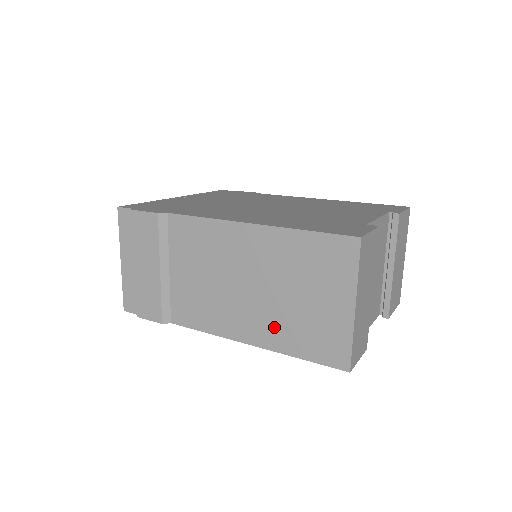
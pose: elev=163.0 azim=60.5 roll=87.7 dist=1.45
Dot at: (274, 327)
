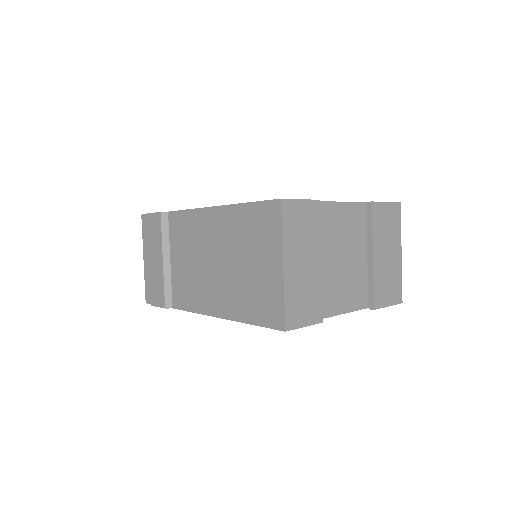
Dot at: (233, 297)
